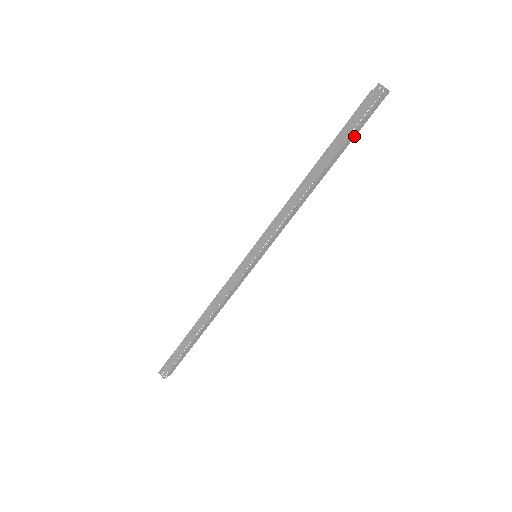
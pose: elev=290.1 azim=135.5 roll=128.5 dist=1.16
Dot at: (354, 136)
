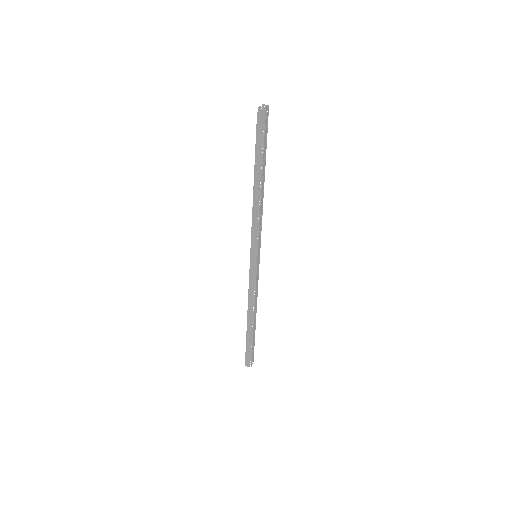
Dot at: (266, 145)
